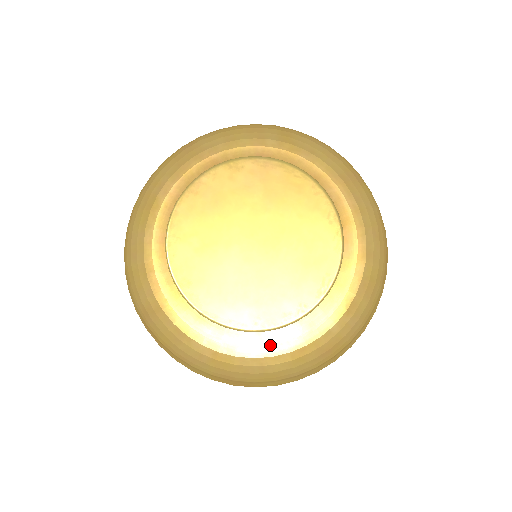
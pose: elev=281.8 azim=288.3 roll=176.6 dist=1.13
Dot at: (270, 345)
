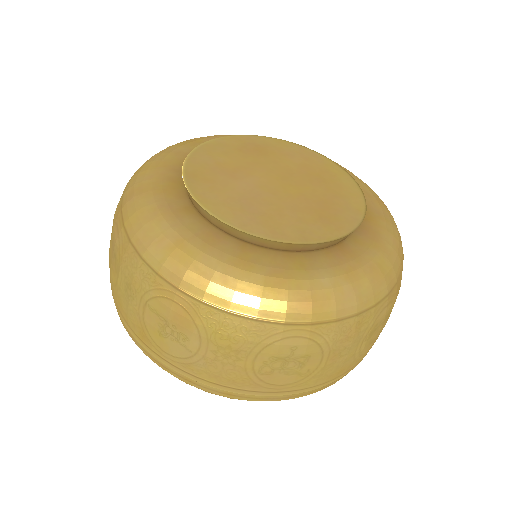
Dot at: (246, 259)
